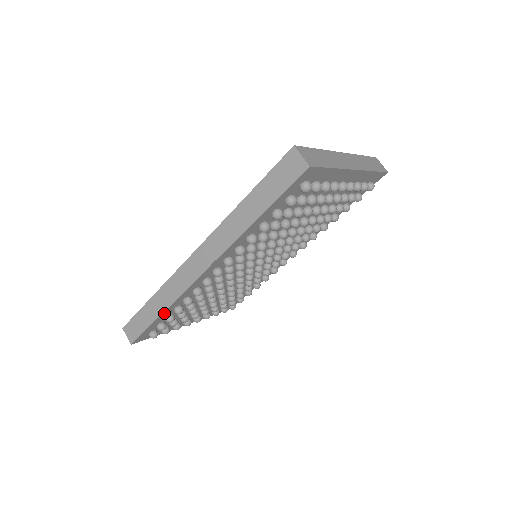
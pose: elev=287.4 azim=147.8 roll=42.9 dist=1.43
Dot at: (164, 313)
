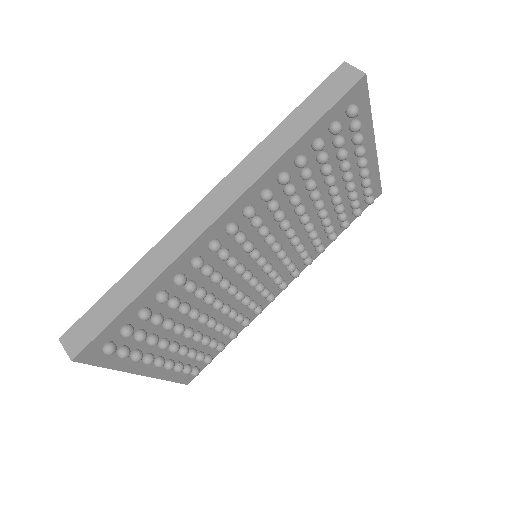
Dot at: (143, 295)
